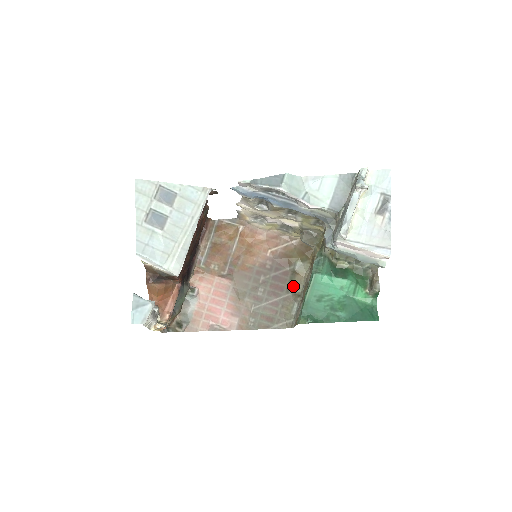
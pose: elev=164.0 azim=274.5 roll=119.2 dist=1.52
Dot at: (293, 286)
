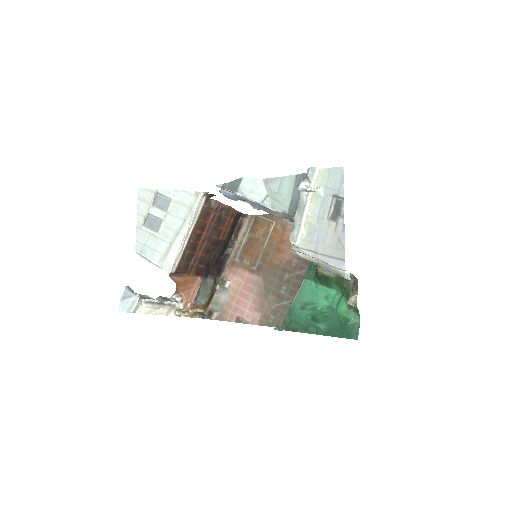
Dot at: occluded
